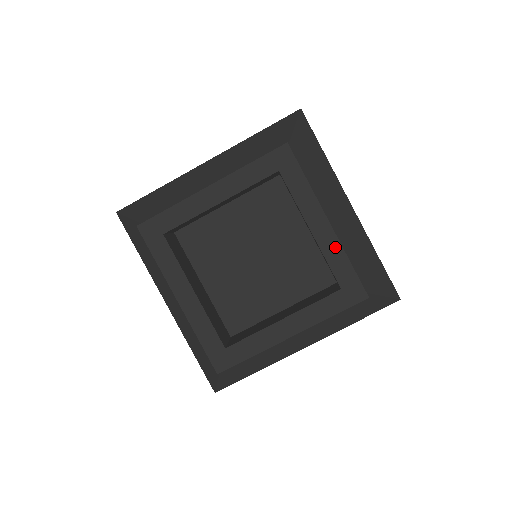
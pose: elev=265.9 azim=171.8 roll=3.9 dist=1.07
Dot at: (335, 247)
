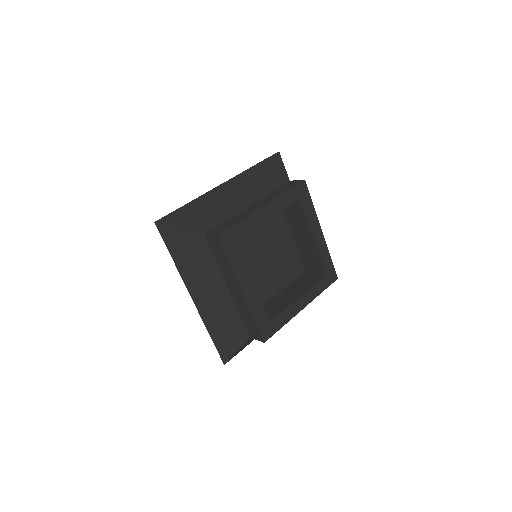
Dot at: (325, 248)
